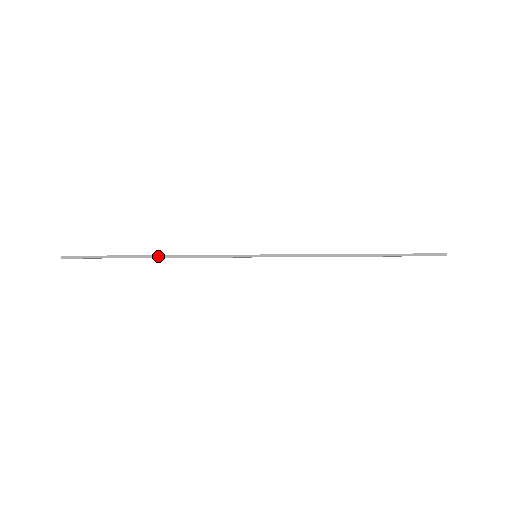
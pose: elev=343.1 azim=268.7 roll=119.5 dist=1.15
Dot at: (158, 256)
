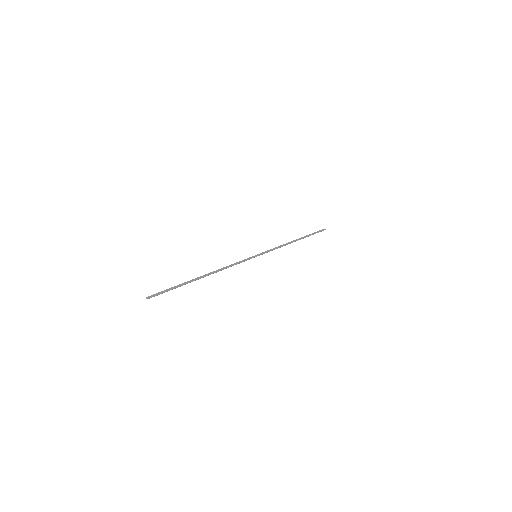
Dot at: (207, 274)
